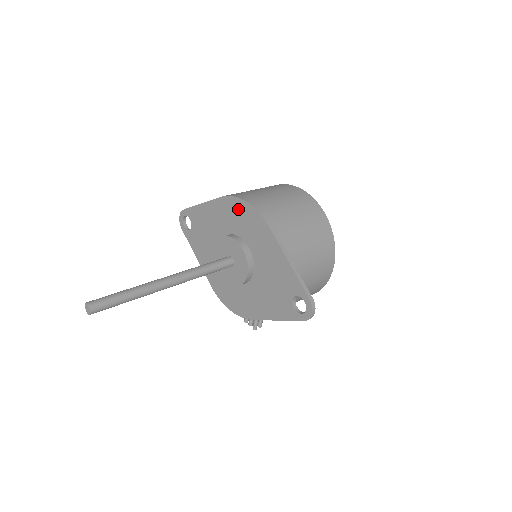
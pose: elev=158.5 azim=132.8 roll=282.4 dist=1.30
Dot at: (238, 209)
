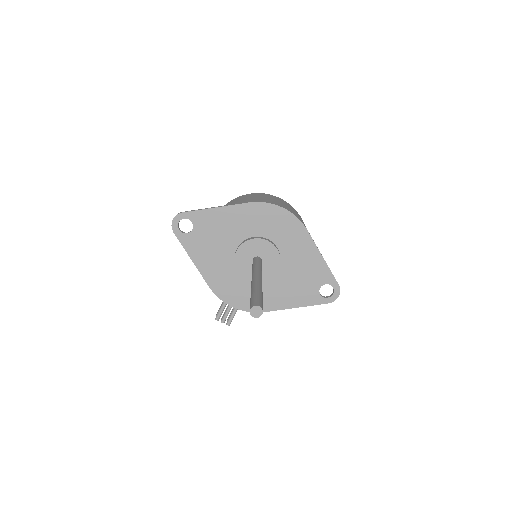
Dot at: (272, 214)
